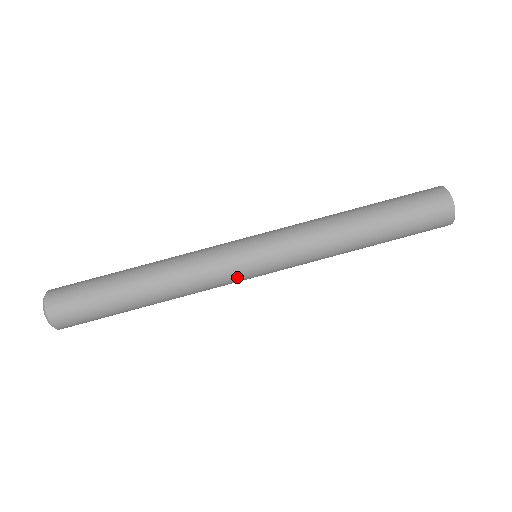
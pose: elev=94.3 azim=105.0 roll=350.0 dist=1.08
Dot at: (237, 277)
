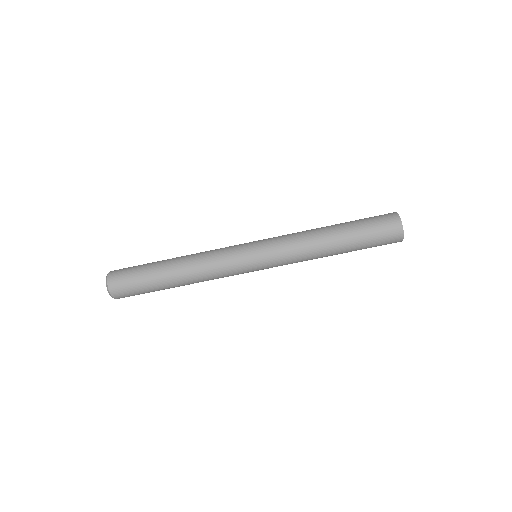
Dot at: (239, 264)
